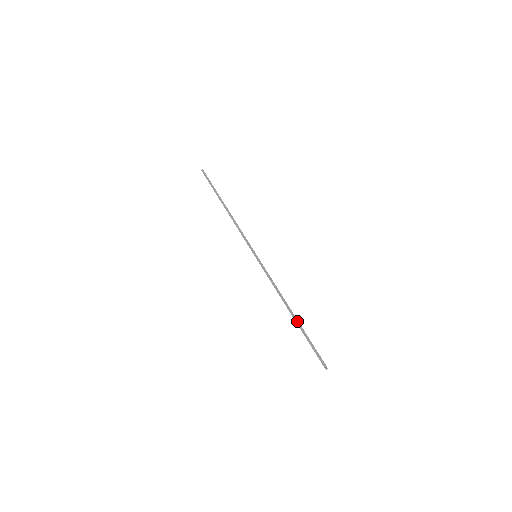
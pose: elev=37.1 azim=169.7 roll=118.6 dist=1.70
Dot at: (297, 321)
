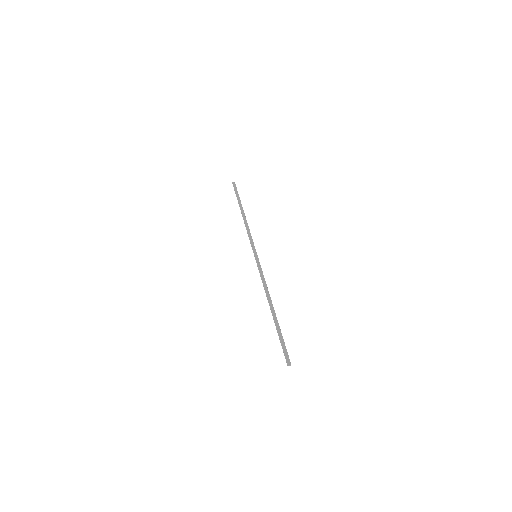
Dot at: occluded
